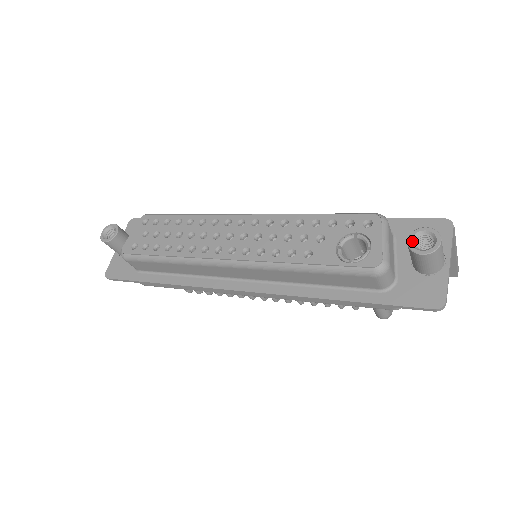
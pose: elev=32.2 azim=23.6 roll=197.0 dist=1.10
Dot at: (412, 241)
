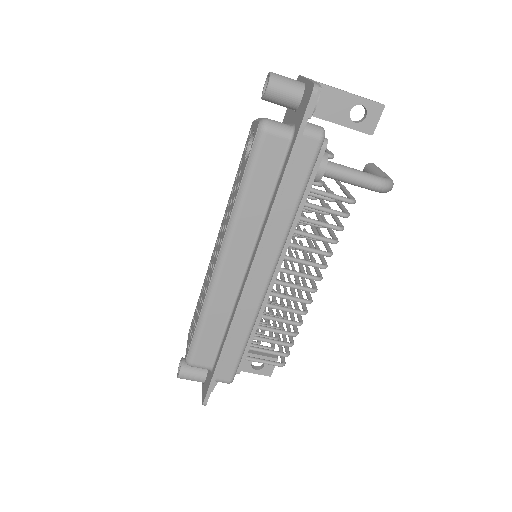
Dot at: (263, 96)
